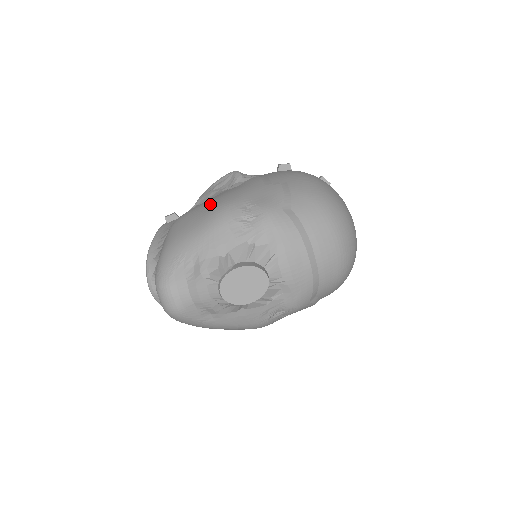
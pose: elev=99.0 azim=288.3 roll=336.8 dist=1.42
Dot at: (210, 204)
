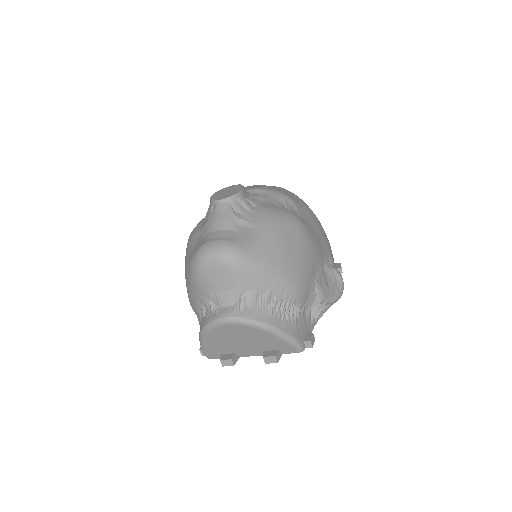
Dot at: occluded
